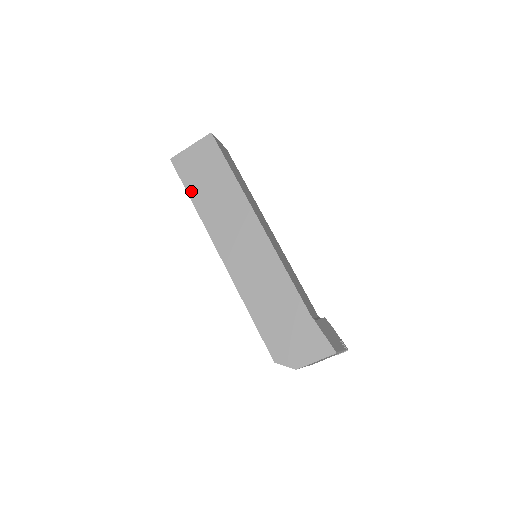
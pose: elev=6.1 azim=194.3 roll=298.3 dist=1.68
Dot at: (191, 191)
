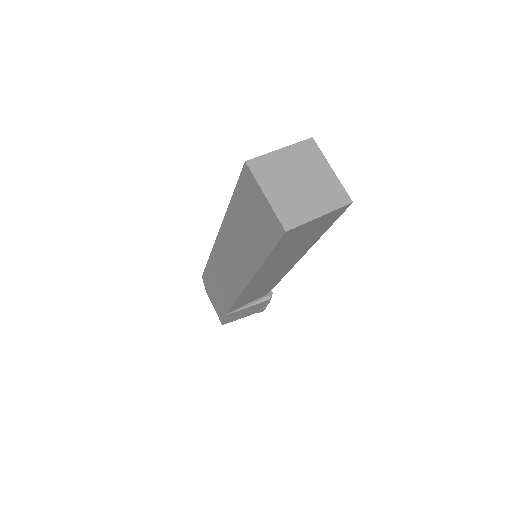
Dot at: (235, 200)
